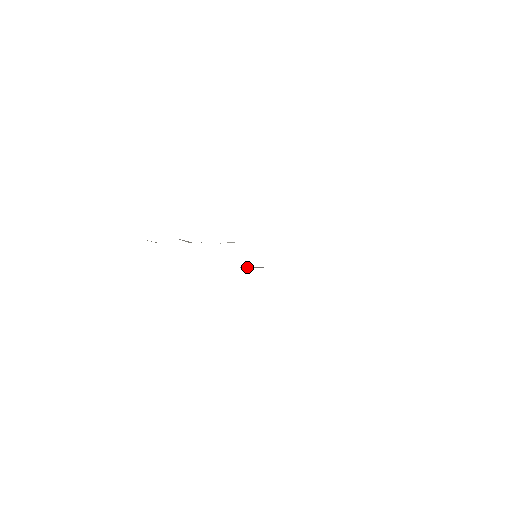
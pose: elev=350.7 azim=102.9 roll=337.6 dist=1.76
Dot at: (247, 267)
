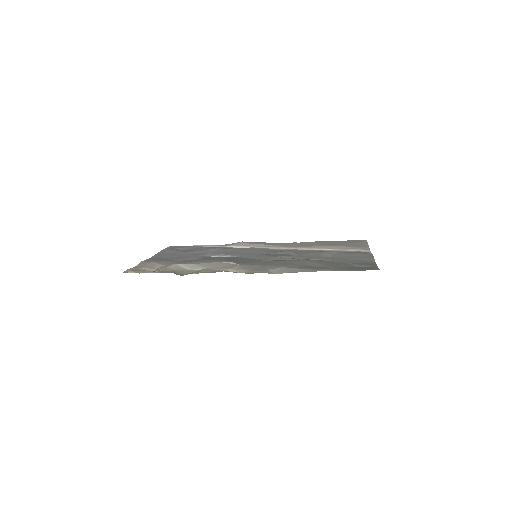
Dot at: (244, 244)
